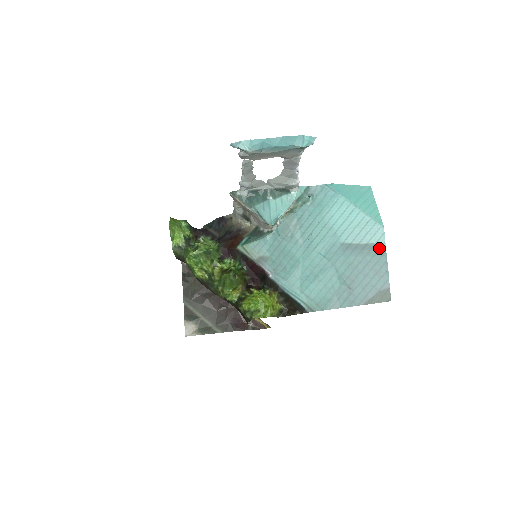
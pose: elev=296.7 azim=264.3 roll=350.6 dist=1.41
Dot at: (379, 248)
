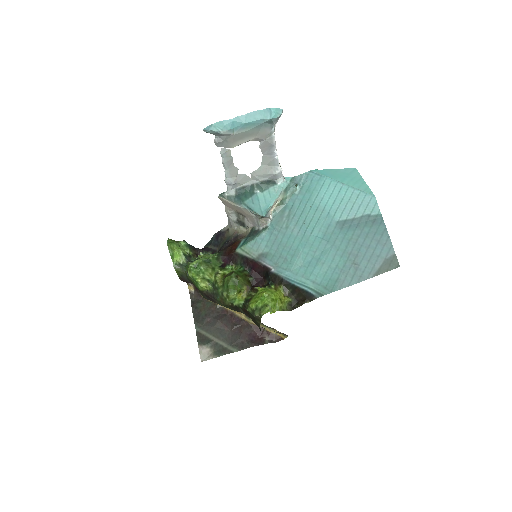
Dot at: (375, 217)
